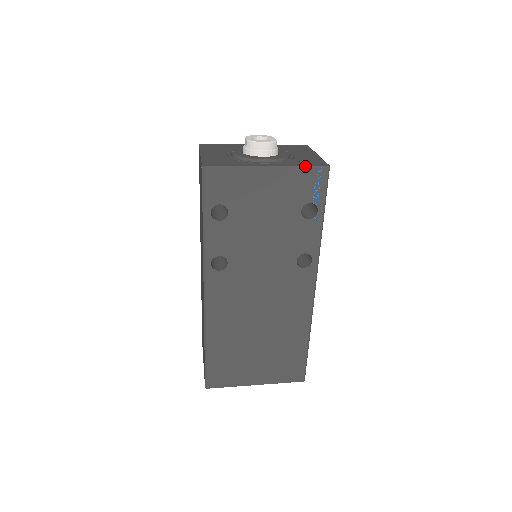
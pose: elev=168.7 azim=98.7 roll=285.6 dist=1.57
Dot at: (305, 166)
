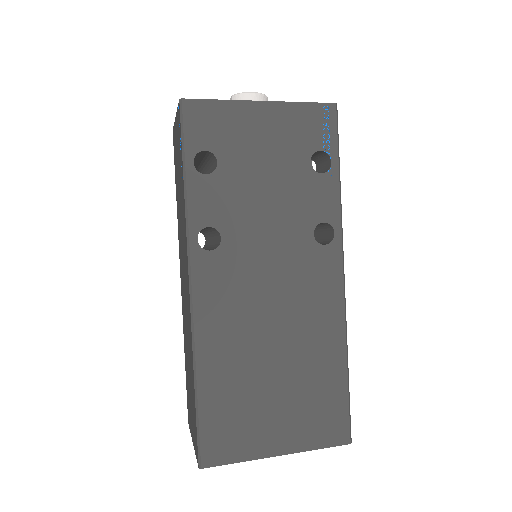
Dot at: (308, 102)
